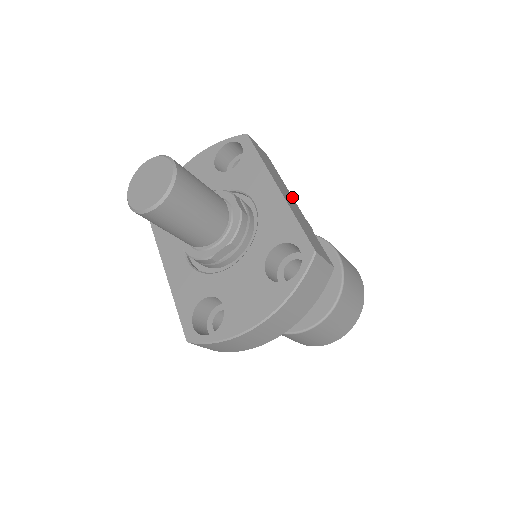
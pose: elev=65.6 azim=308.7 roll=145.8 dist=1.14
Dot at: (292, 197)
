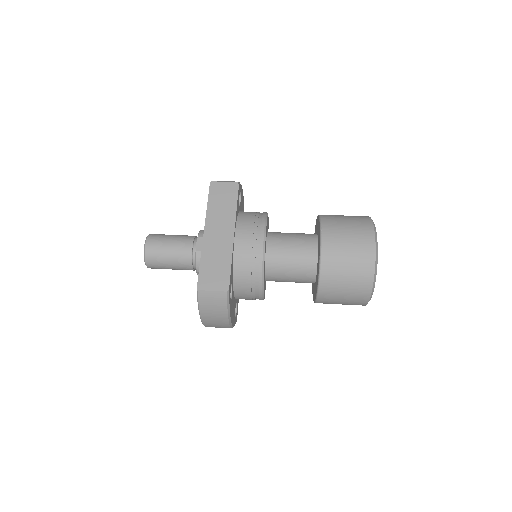
Dot at: (234, 226)
